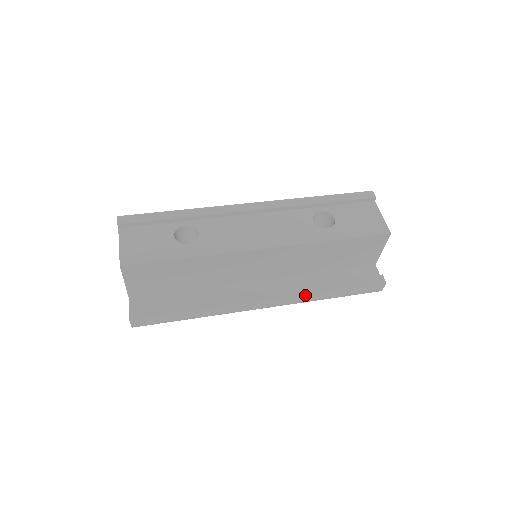
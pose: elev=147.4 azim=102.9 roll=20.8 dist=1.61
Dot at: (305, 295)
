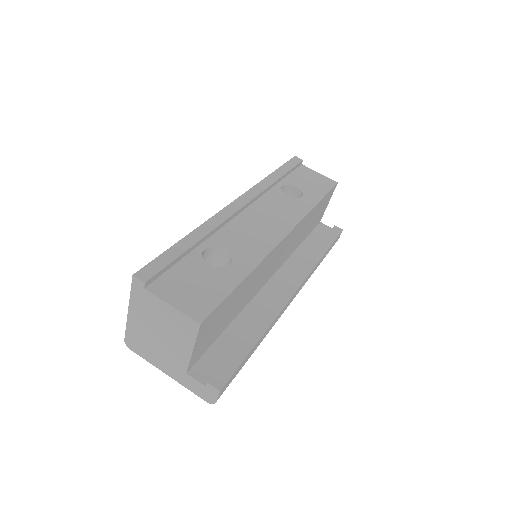
Dot at: (313, 269)
